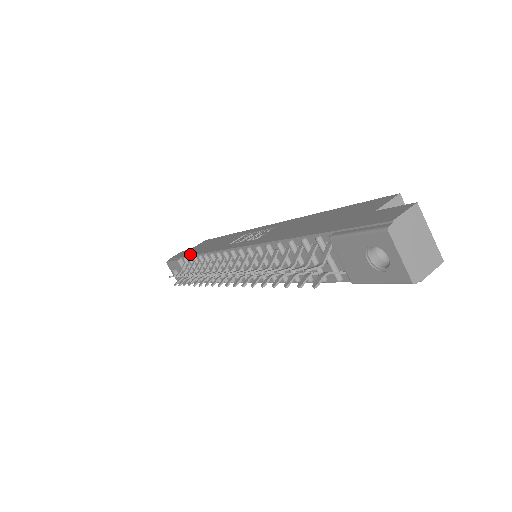
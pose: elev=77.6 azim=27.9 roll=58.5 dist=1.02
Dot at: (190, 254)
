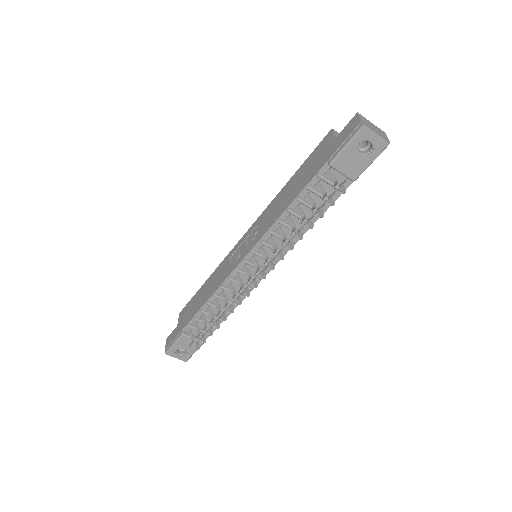
Dot at: (191, 317)
